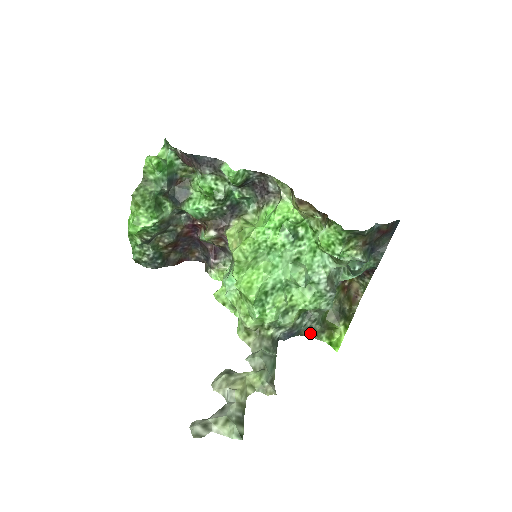
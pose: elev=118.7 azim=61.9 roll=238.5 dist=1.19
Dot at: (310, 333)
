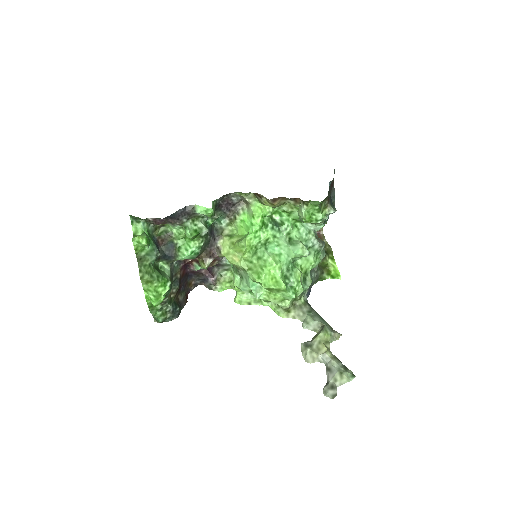
Dot at: (317, 280)
